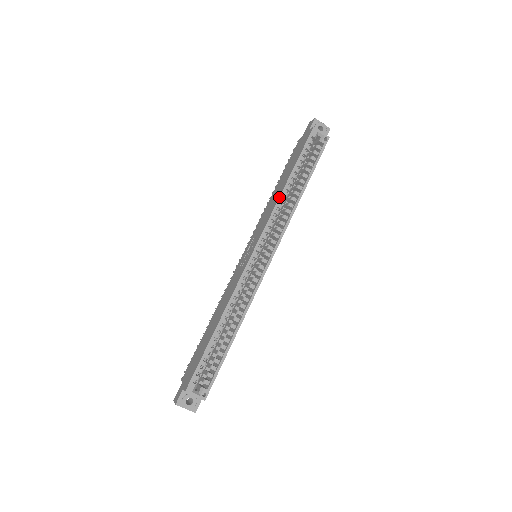
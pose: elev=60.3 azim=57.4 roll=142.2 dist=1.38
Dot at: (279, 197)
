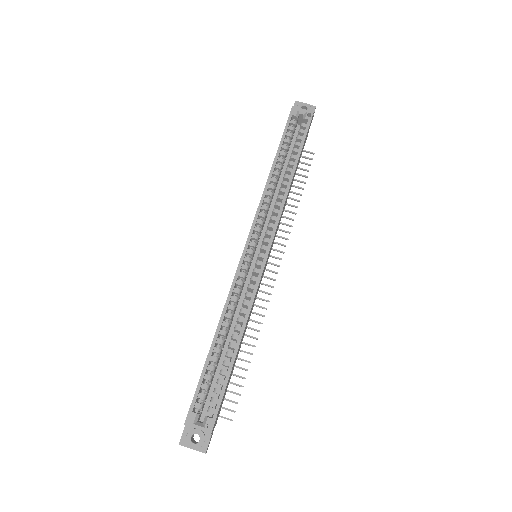
Dot at: occluded
